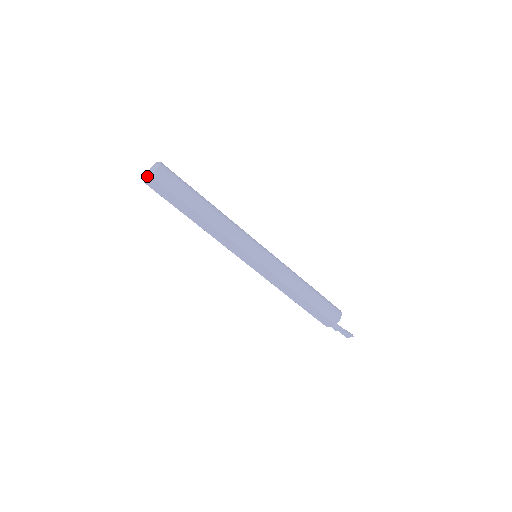
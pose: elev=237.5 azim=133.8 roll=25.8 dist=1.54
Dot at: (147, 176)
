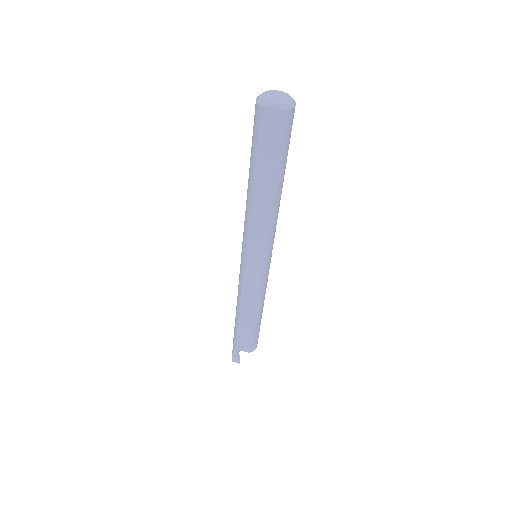
Dot at: (278, 105)
